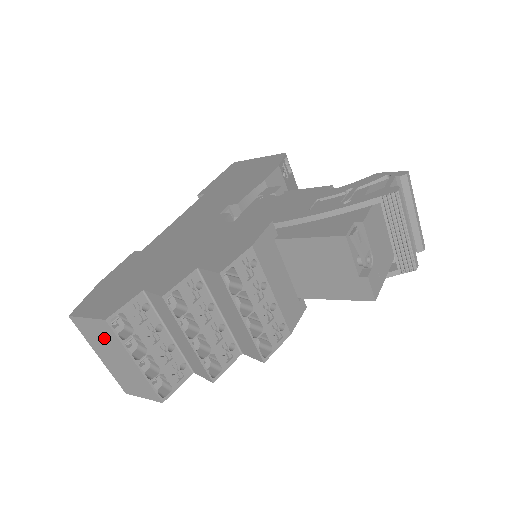
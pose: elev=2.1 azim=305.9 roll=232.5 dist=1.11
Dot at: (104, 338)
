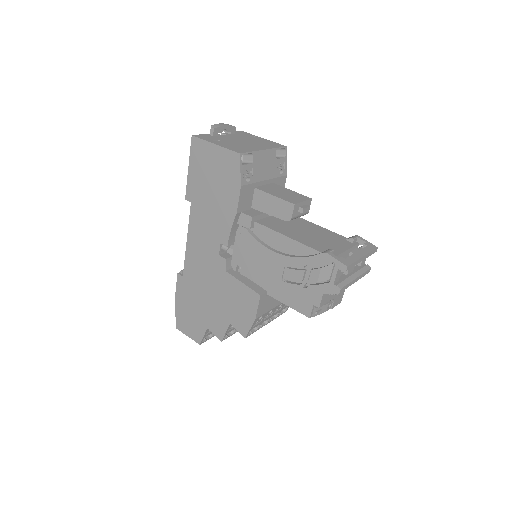
Dot at: occluded
